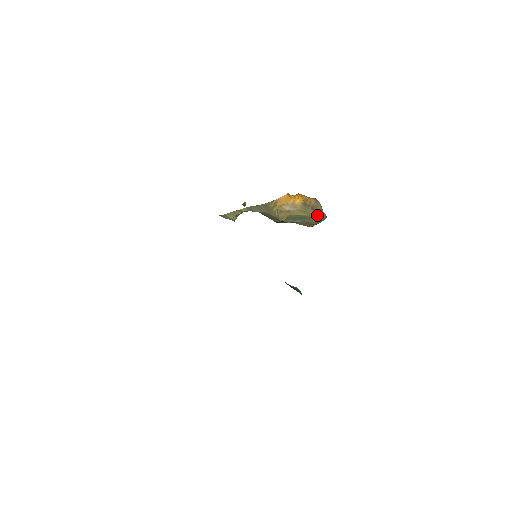
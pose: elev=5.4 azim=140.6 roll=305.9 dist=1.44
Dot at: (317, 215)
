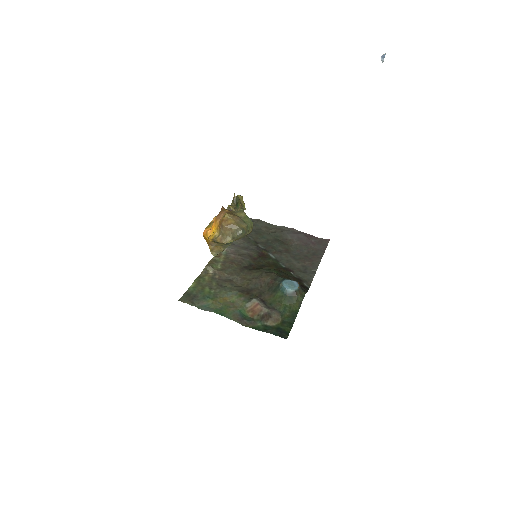
Dot at: (231, 239)
